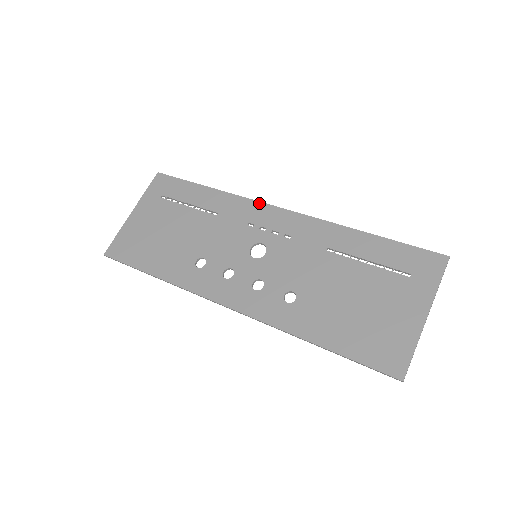
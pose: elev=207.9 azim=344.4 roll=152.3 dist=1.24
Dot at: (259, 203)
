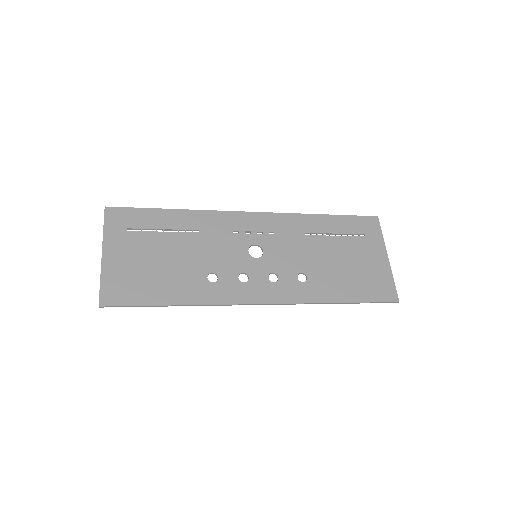
Dot at: (231, 212)
